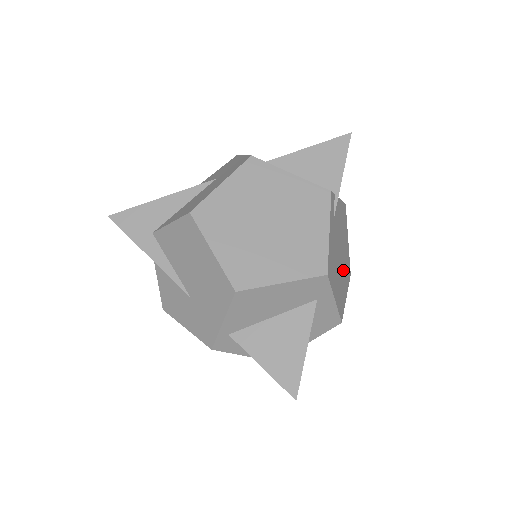
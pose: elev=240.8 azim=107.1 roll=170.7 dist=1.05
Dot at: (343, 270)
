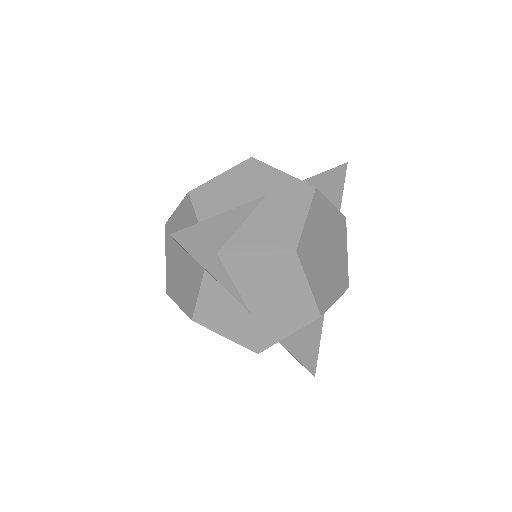
Dot at: occluded
